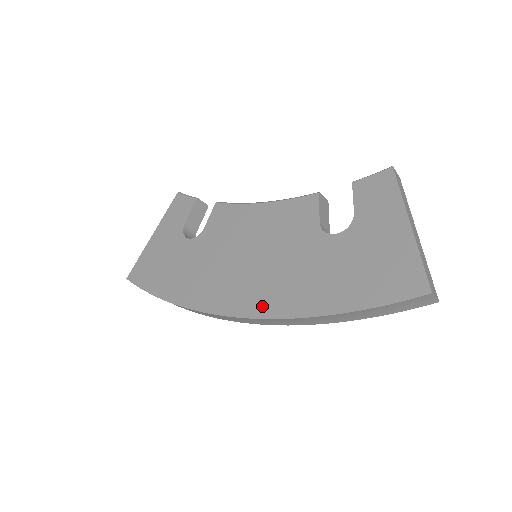
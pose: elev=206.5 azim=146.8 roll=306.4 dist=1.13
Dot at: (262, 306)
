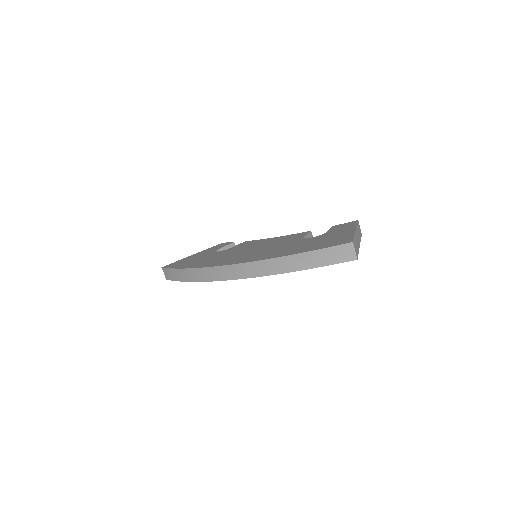
Dot at: (247, 260)
